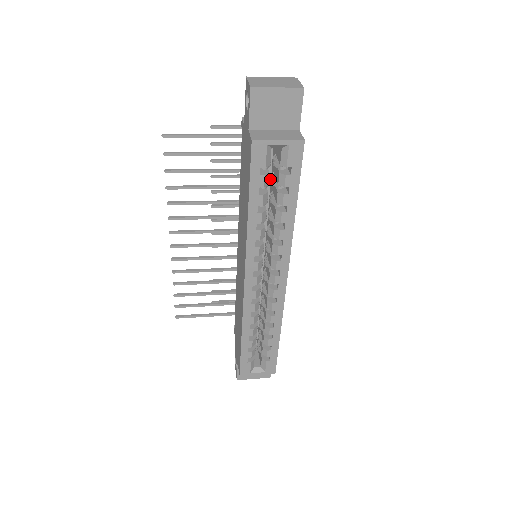
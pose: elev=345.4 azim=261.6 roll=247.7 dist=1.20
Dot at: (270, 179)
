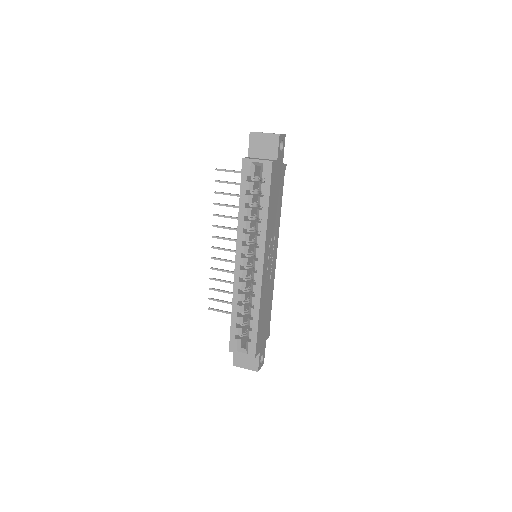
Dot at: occluded
